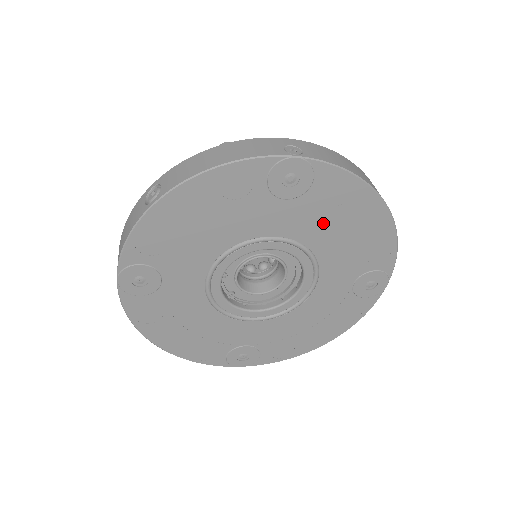
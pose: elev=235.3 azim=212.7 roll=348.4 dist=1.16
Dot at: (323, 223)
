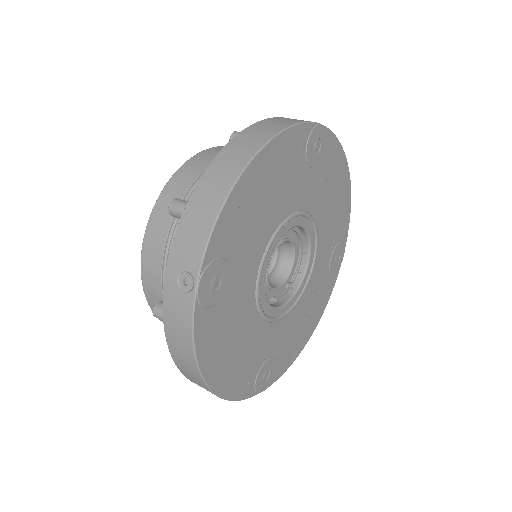
Dot at: (255, 229)
